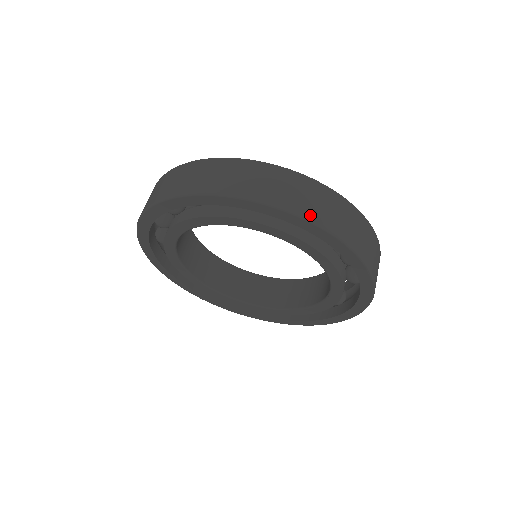
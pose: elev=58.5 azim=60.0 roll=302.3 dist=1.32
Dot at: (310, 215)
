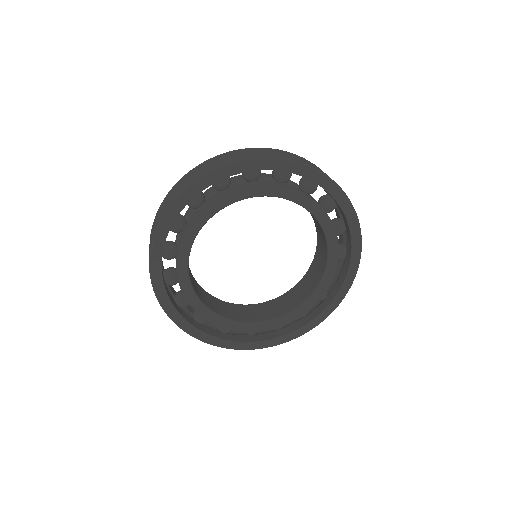
Dot at: (321, 171)
